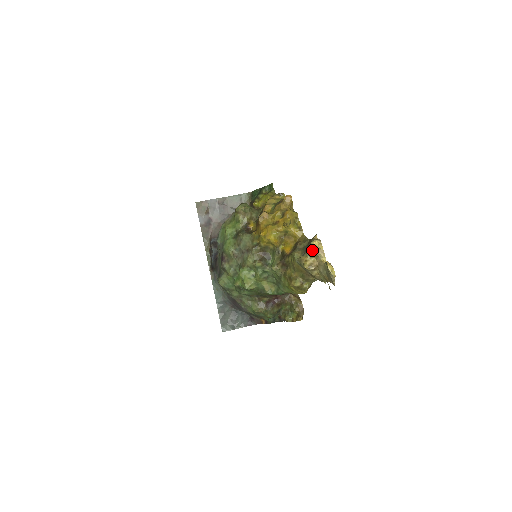
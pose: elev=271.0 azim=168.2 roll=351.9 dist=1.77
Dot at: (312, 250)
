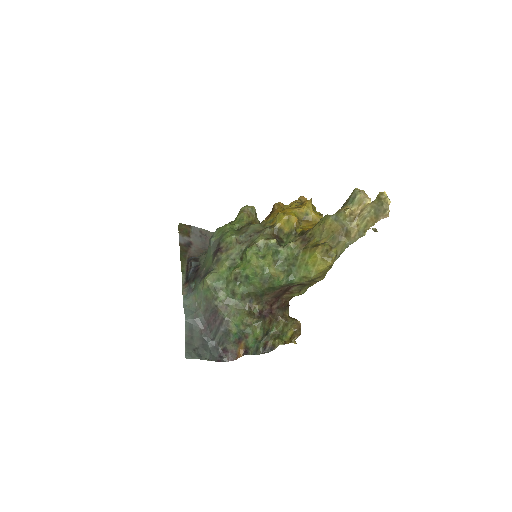
Dot at: (357, 194)
